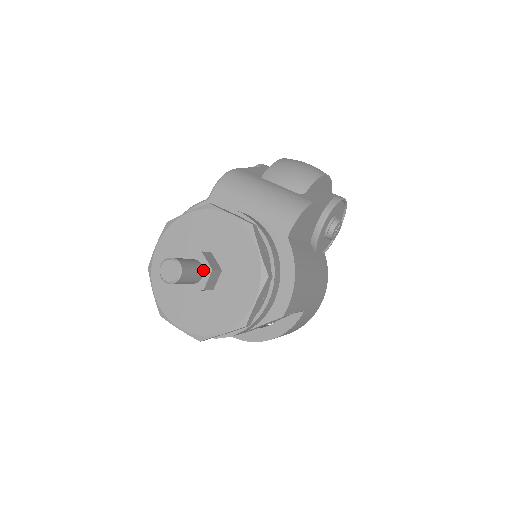
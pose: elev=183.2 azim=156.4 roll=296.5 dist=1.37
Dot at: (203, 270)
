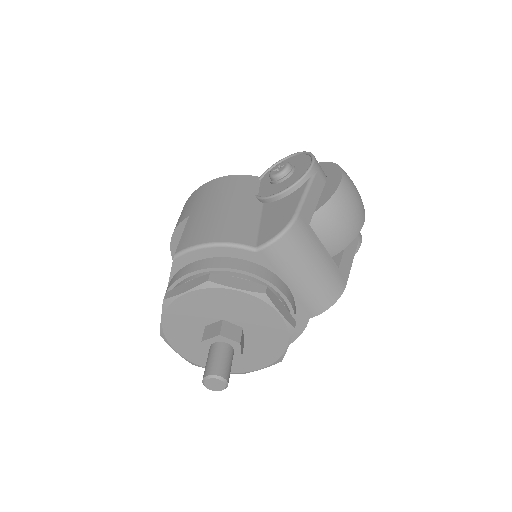
Dot at: (233, 354)
